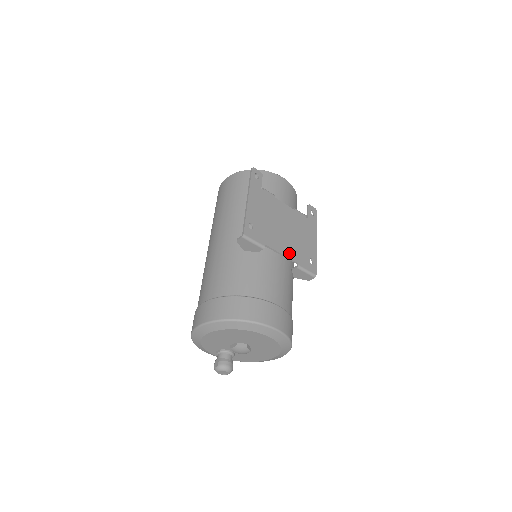
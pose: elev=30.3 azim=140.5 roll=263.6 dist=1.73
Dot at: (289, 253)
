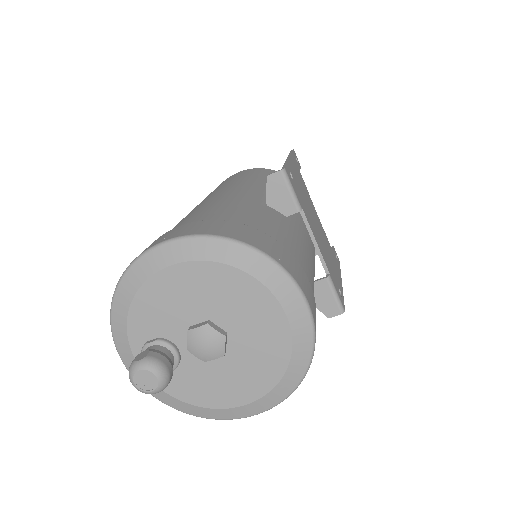
Dot at: (322, 252)
